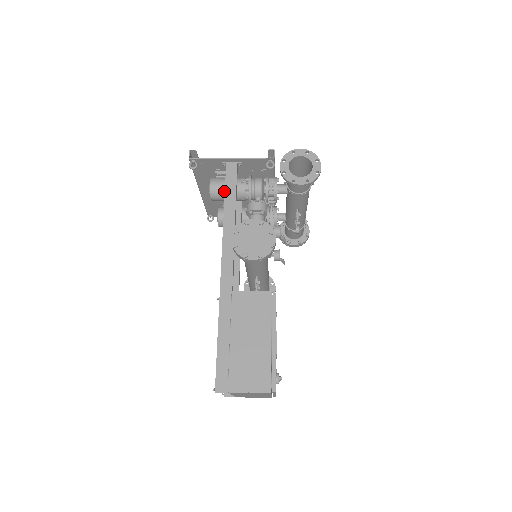
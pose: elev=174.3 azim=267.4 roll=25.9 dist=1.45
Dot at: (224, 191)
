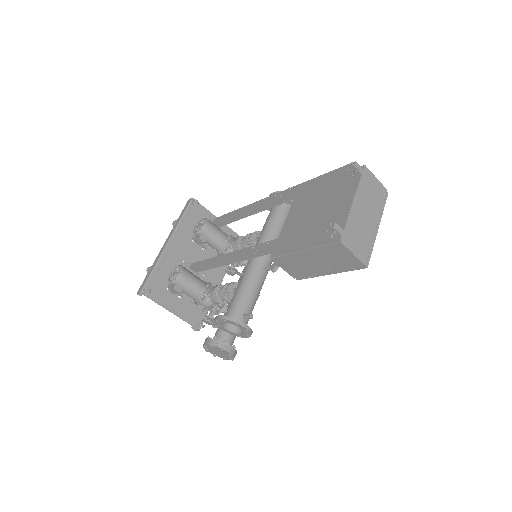
Dot at: (216, 226)
